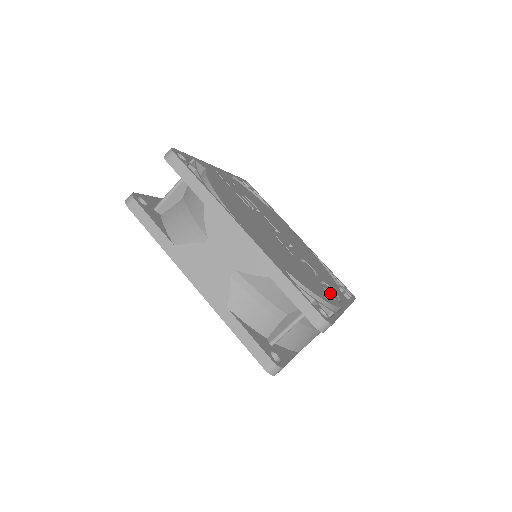
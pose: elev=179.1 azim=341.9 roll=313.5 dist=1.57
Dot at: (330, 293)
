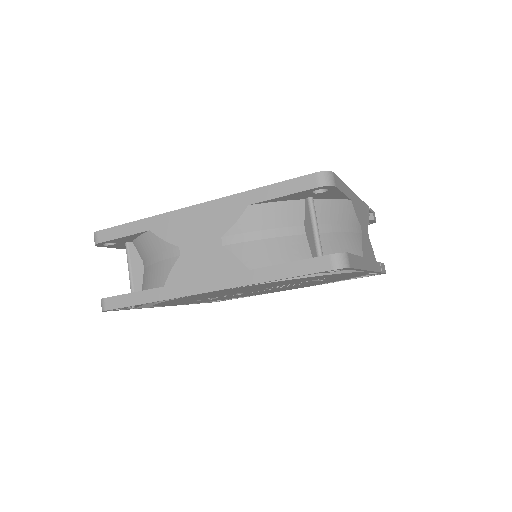
Dot at: occluded
